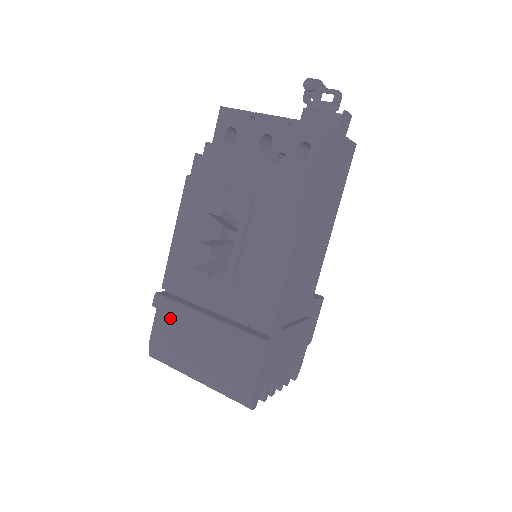
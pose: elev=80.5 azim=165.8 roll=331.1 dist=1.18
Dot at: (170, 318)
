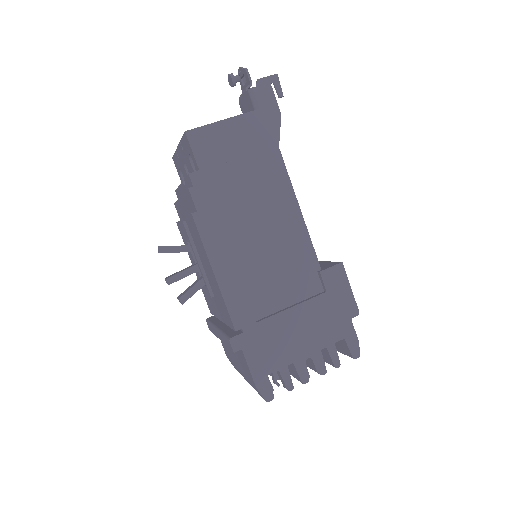
Dot at: occluded
